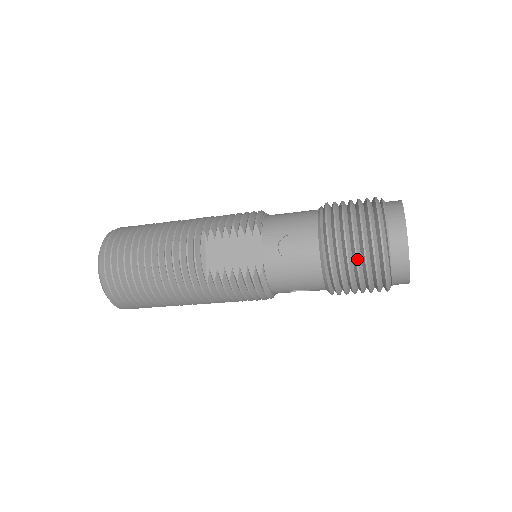
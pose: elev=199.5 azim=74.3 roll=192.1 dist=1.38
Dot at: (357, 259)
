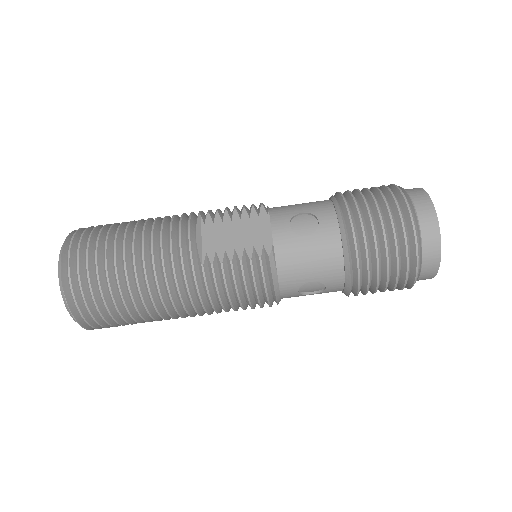
Dot at: (384, 229)
